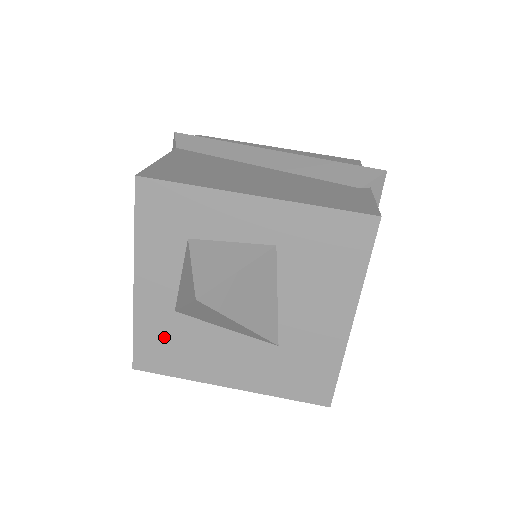
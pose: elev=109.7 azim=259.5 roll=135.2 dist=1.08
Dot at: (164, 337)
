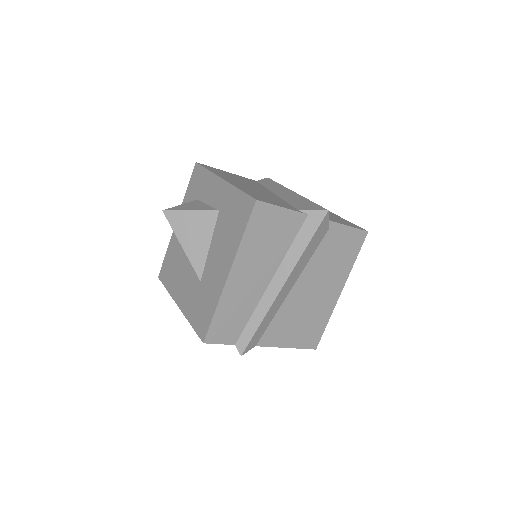
Dot at: (172, 259)
